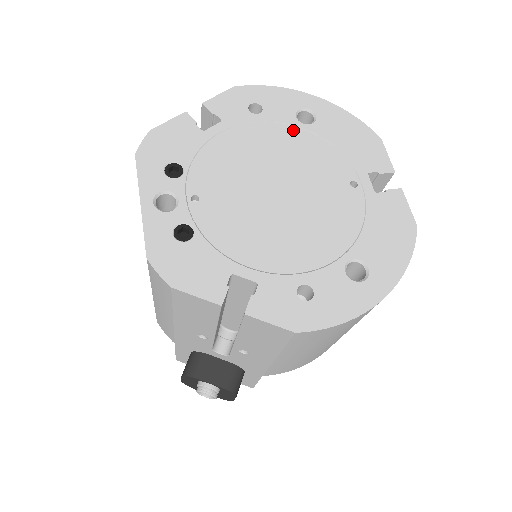
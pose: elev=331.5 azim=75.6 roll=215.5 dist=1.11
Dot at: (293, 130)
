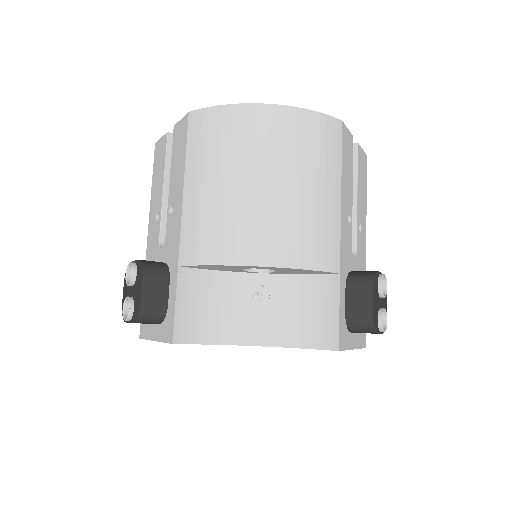
Dot at: occluded
